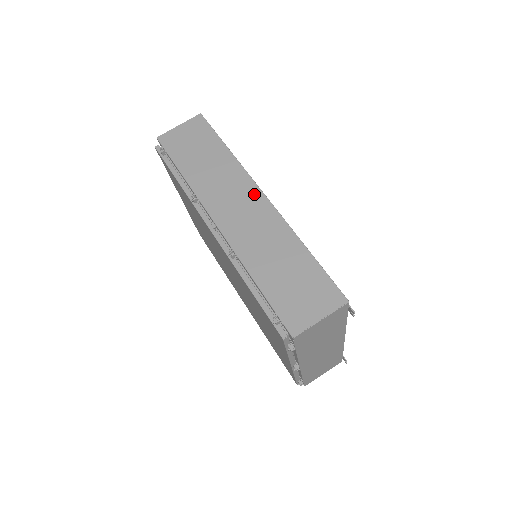
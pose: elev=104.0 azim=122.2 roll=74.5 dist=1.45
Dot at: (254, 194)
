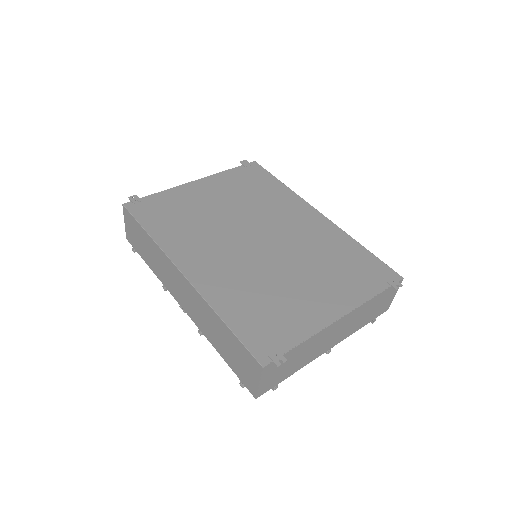
Dot at: (179, 276)
